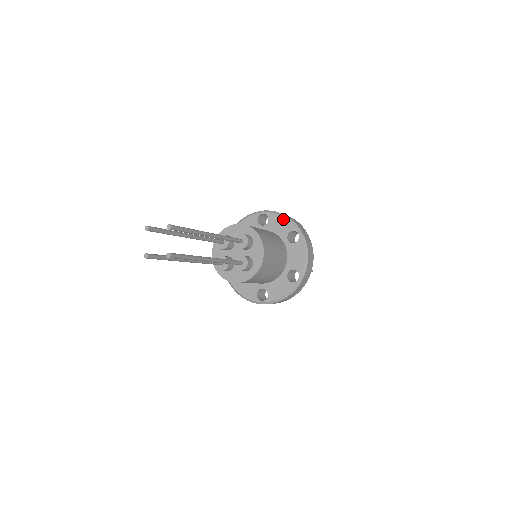
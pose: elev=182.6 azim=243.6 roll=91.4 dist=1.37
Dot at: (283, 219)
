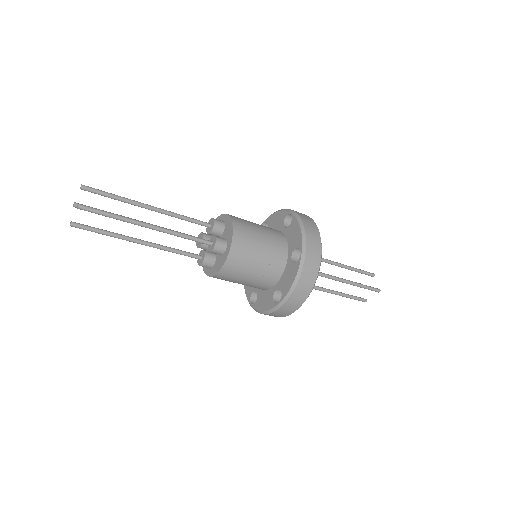
Dot at: (277, 213)
